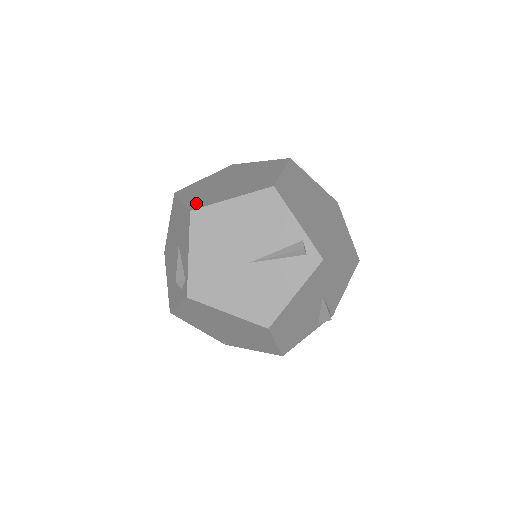
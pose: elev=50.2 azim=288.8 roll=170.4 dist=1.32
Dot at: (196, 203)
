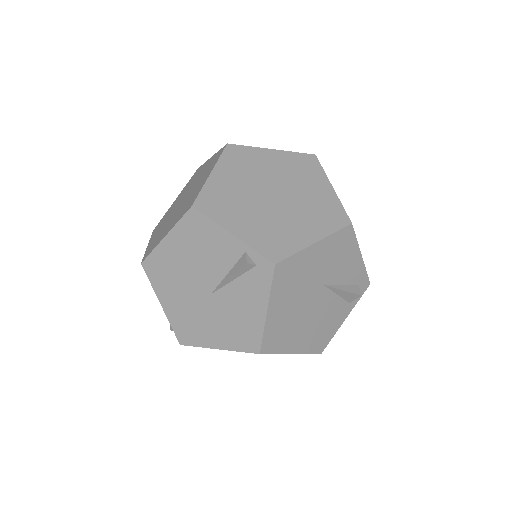
Dot at: (149, 249)
